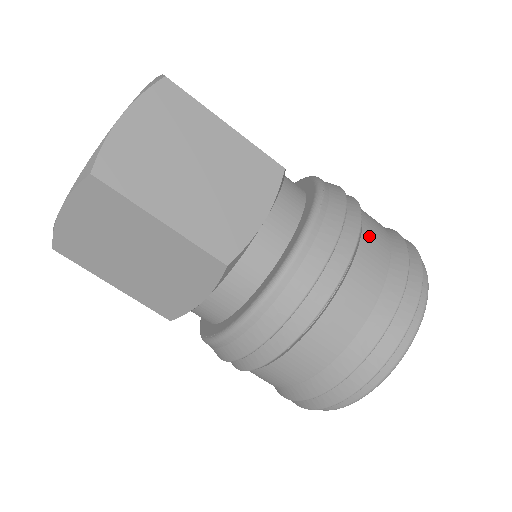
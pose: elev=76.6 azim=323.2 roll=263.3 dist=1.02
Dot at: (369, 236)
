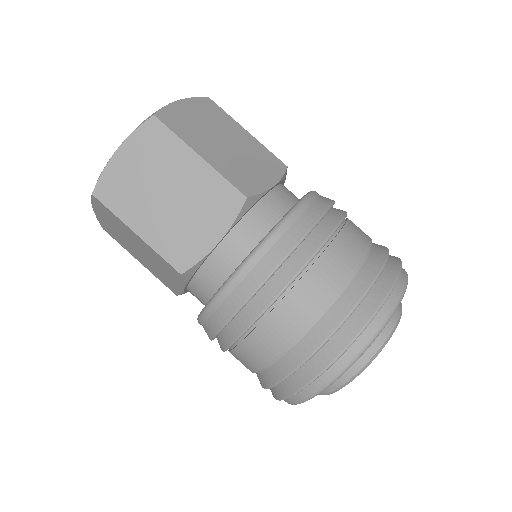
Dot at: occluded
